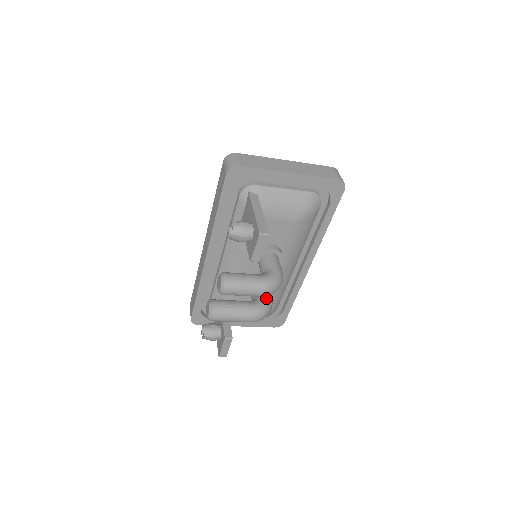
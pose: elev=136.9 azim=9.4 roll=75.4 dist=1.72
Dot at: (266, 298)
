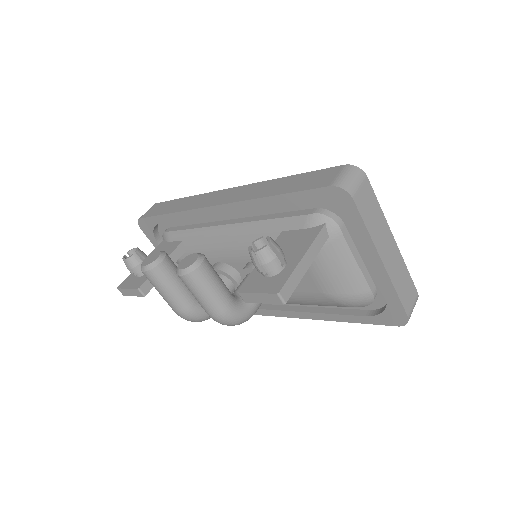
Dot at: occluded
